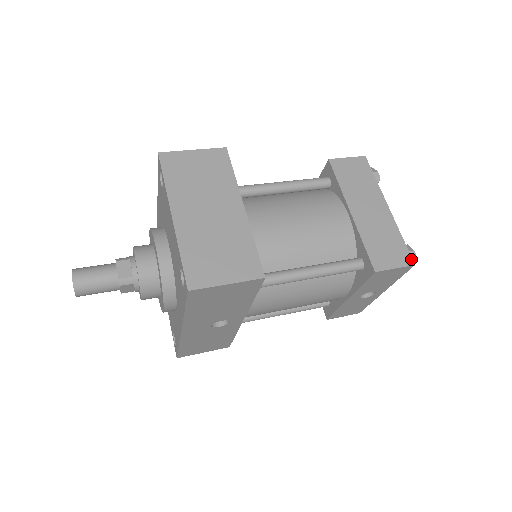
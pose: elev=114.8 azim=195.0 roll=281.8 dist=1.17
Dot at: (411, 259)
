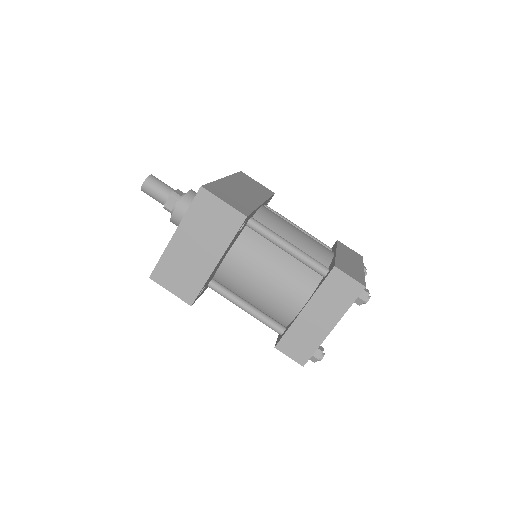
Dot at: (305, 363)
